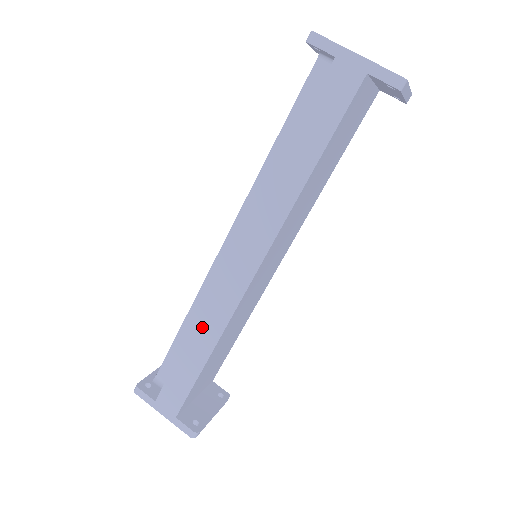
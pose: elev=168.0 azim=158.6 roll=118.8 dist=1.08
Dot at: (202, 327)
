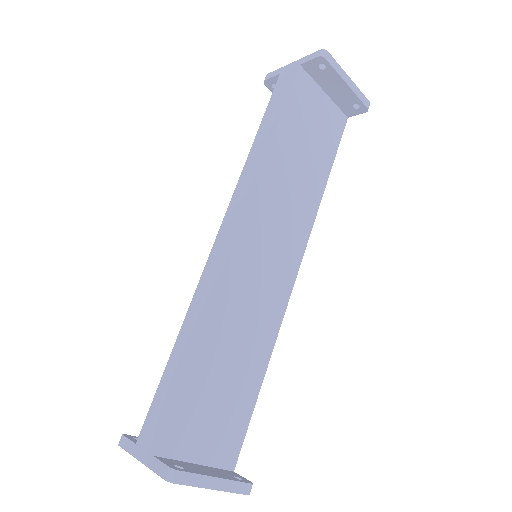
Dot at: (191, 315)
